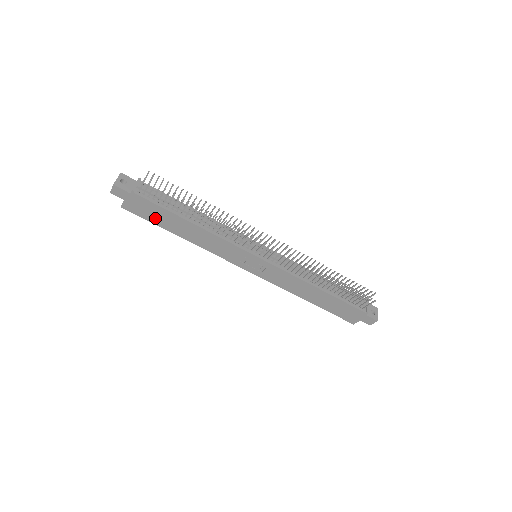
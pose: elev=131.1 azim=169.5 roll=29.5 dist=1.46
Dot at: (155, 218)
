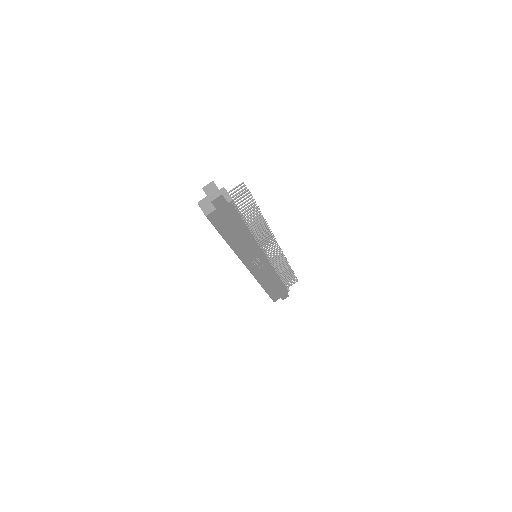
Dot at: (225, 227)
